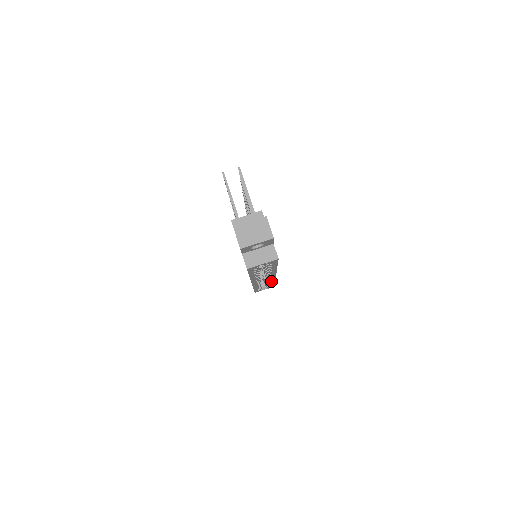
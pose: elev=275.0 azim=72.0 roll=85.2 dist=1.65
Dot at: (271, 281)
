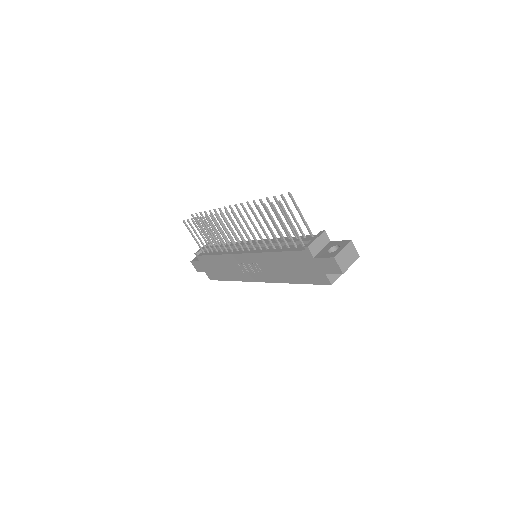
Dot at: occluded
